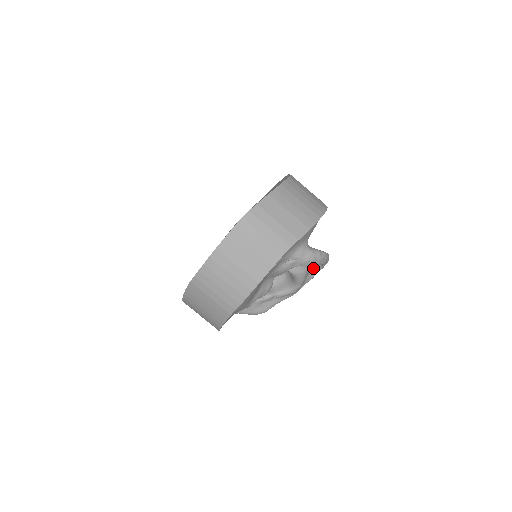
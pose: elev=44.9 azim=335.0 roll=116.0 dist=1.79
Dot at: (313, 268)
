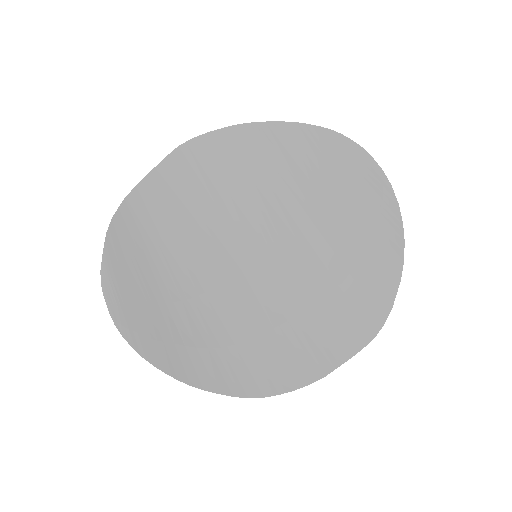
Dot at: occluded
